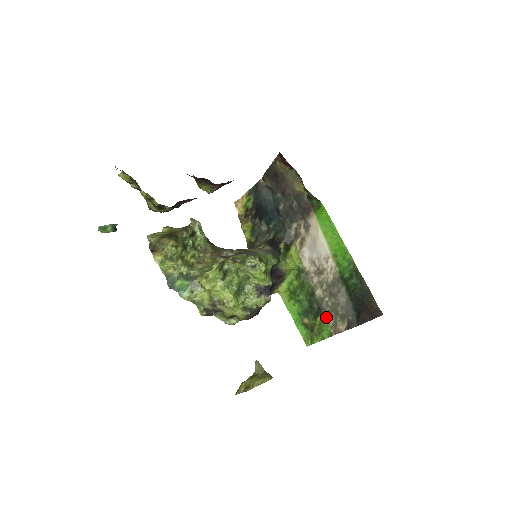
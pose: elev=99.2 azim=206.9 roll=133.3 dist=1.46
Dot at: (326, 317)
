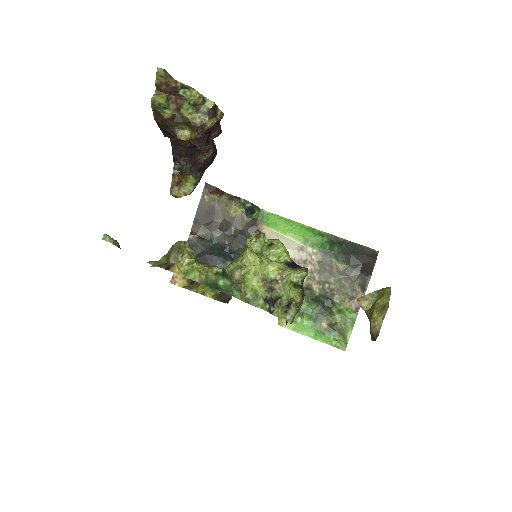
Dot at: (339, 302)
